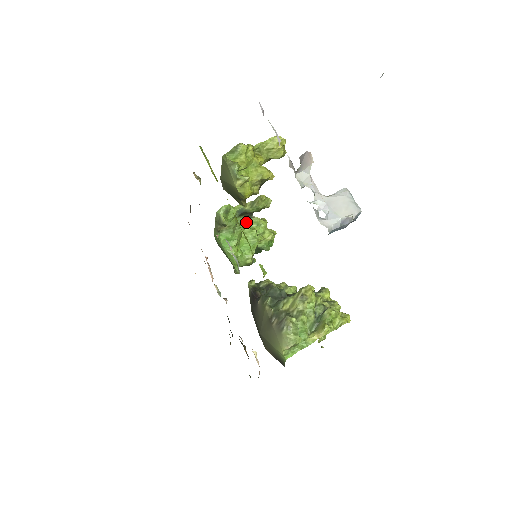
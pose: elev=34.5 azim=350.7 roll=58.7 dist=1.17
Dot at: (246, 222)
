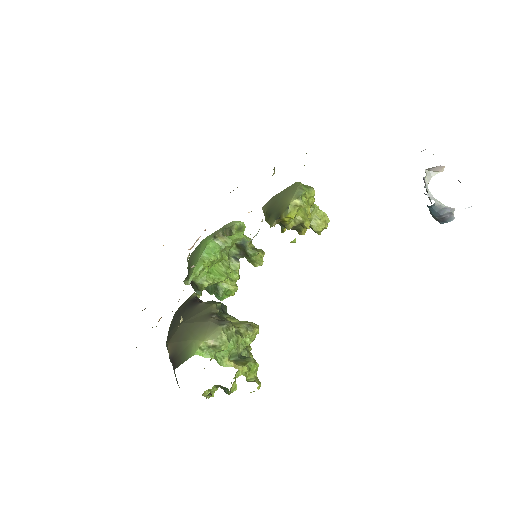
Dot at: (230, 259)
